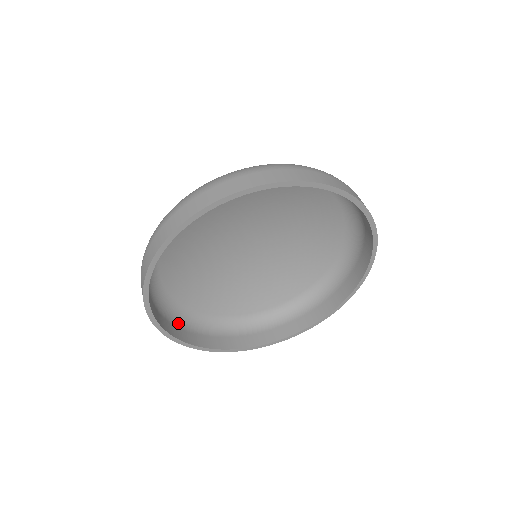
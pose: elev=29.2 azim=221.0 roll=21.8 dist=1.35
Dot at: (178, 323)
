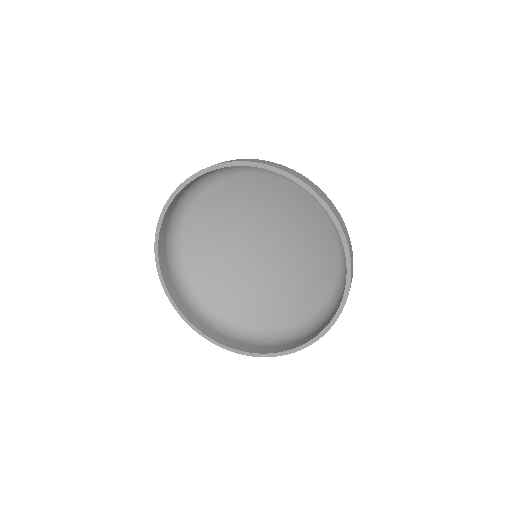
Dot at: (183, 295)
